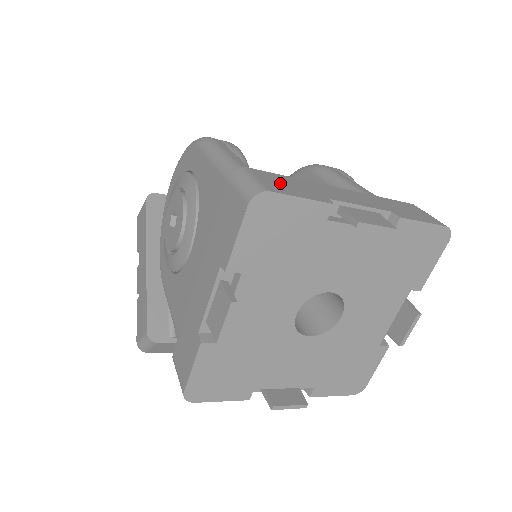
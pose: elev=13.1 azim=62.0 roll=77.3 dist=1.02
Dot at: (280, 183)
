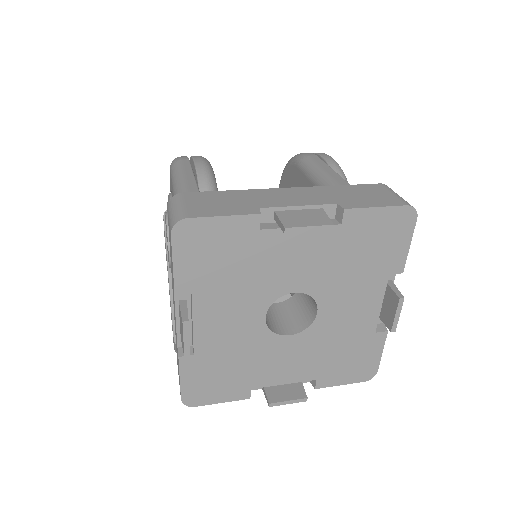
Dot at: (209, 203)
